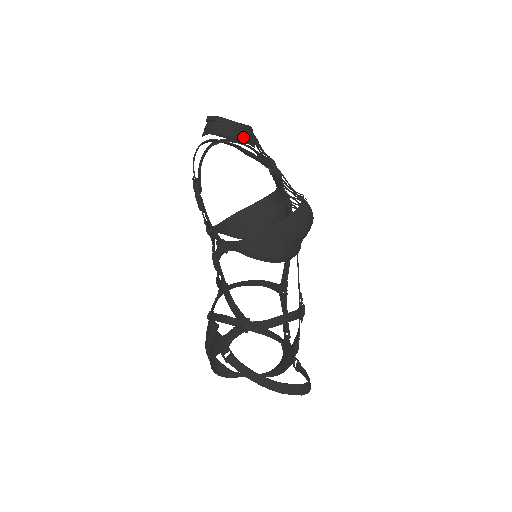
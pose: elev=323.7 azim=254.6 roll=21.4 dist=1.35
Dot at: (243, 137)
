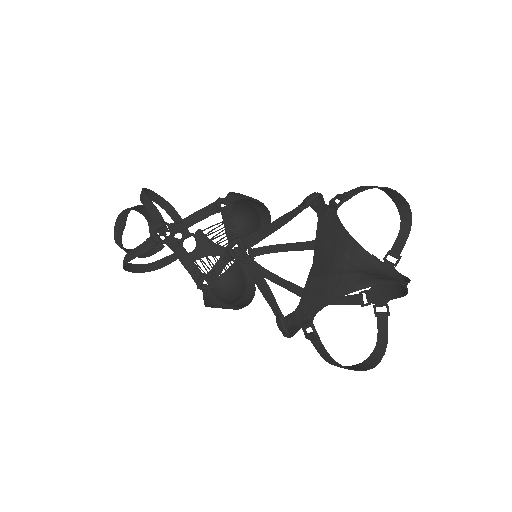
Dot at: occluded
